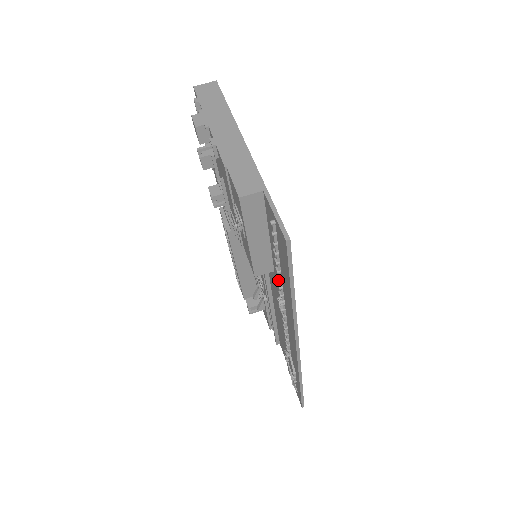
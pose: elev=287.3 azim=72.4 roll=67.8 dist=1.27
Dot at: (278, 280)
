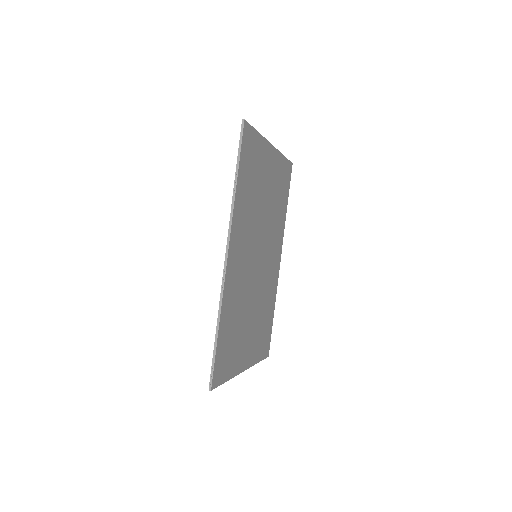
Dot at: occluded
